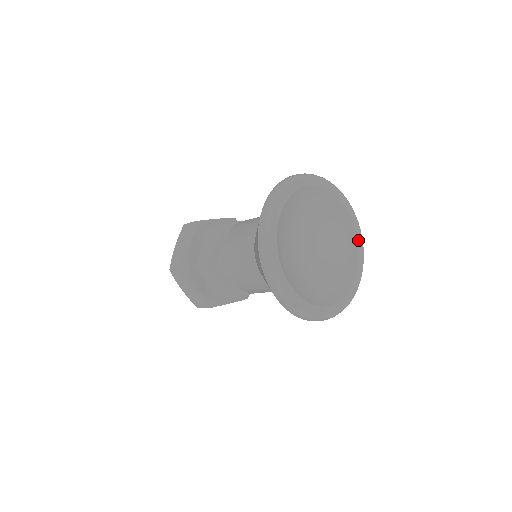
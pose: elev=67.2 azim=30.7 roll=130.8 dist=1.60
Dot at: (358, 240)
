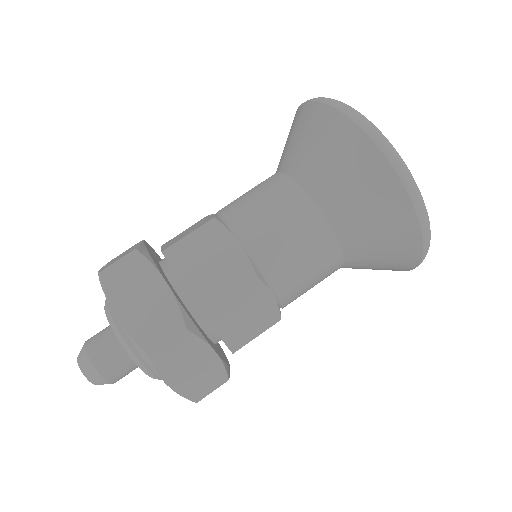
Dot at: occluded
